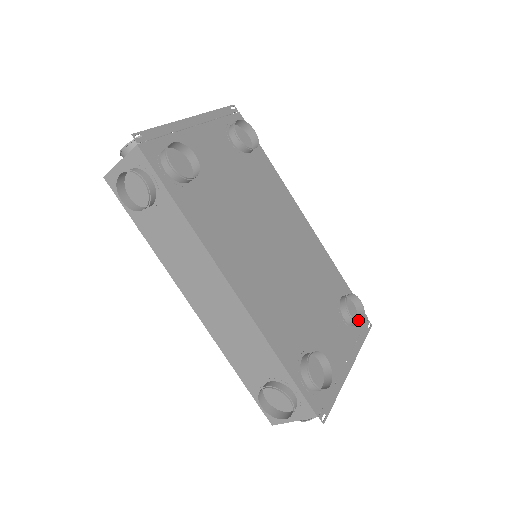
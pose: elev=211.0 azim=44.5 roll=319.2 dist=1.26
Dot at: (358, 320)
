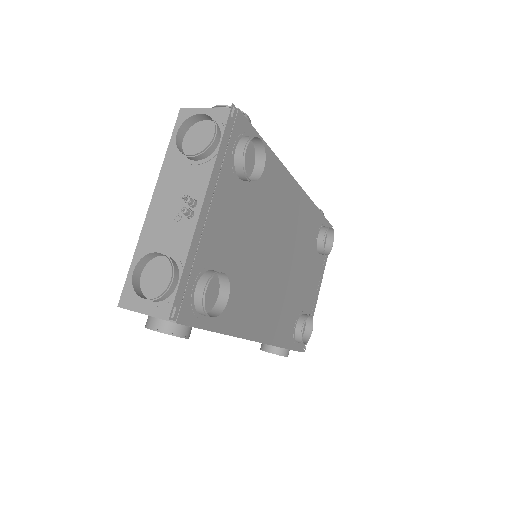
Dot at: (327, 241)
